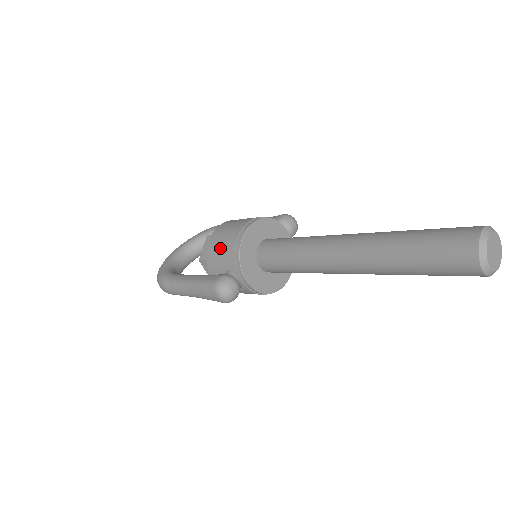
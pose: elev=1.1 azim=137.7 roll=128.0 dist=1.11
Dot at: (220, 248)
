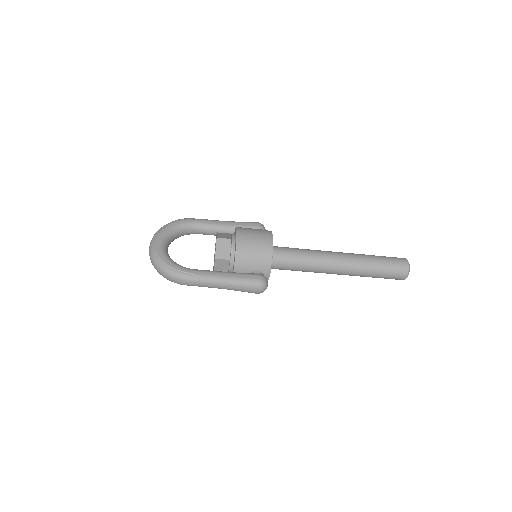
Dot at: (252, 254)
